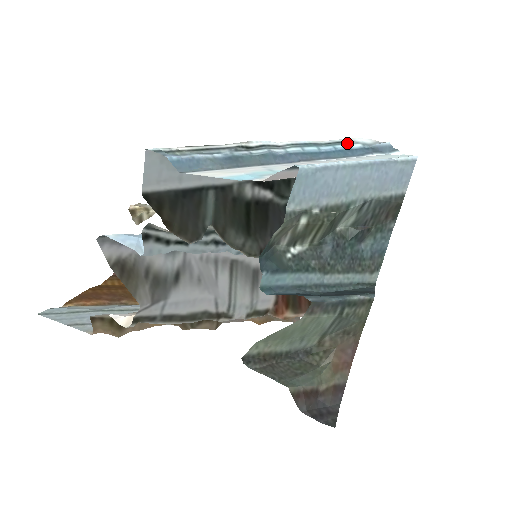
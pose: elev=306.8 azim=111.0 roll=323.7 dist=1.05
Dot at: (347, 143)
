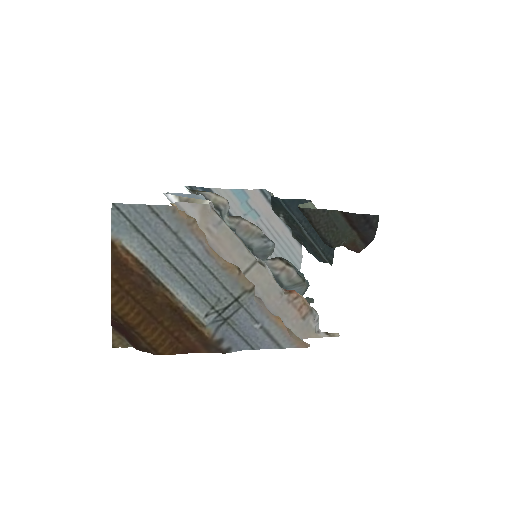
Dot at: occluded
